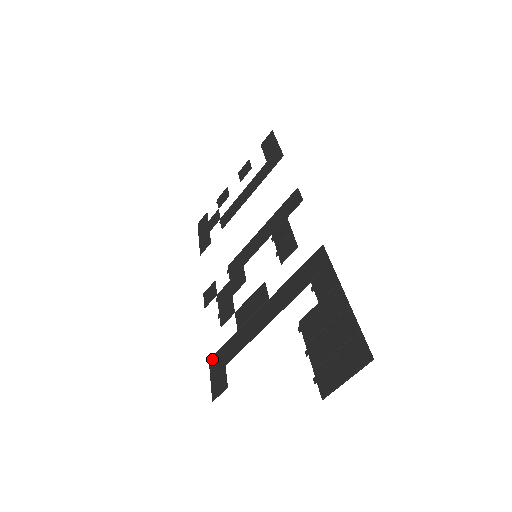
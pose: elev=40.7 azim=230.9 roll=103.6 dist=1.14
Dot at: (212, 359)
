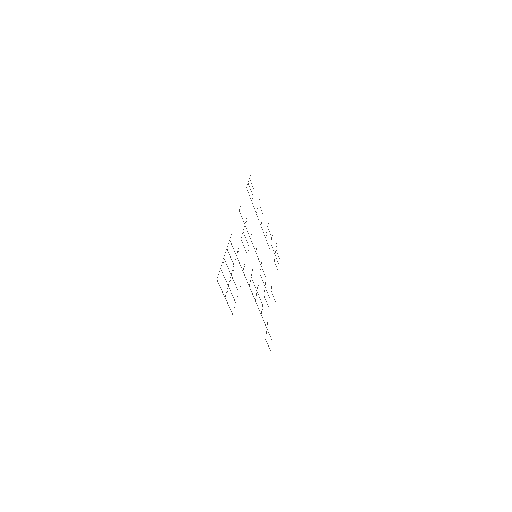
Dot at: occluded
